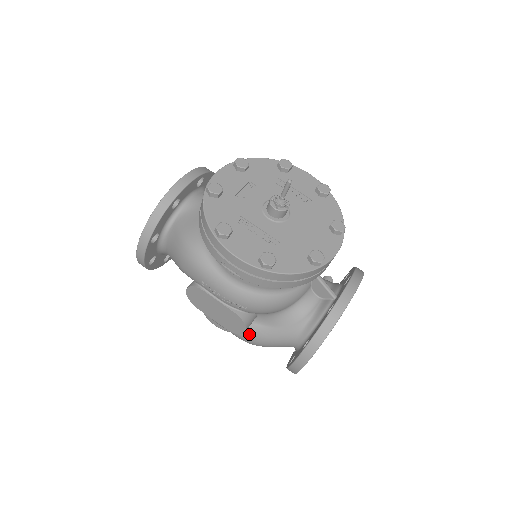
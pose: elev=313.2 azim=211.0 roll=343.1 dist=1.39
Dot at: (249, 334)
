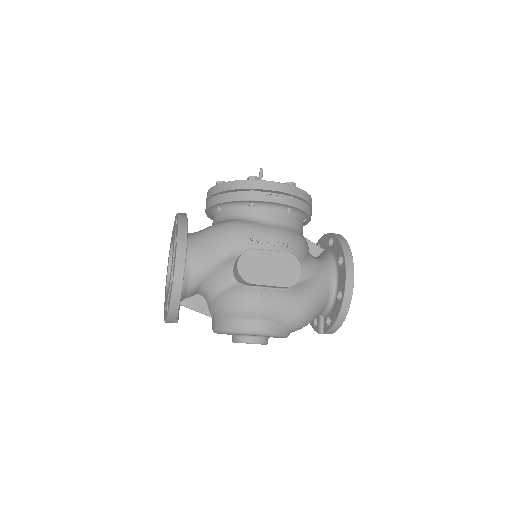
Dot at: (299, 295)
